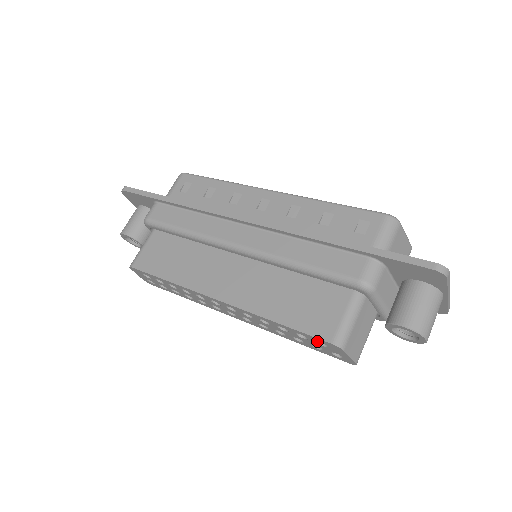
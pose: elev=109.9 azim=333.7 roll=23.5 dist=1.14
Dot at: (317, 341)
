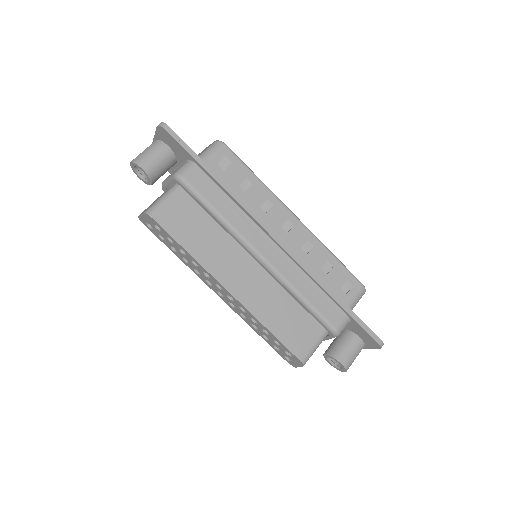
Dot at: (286, 350)
